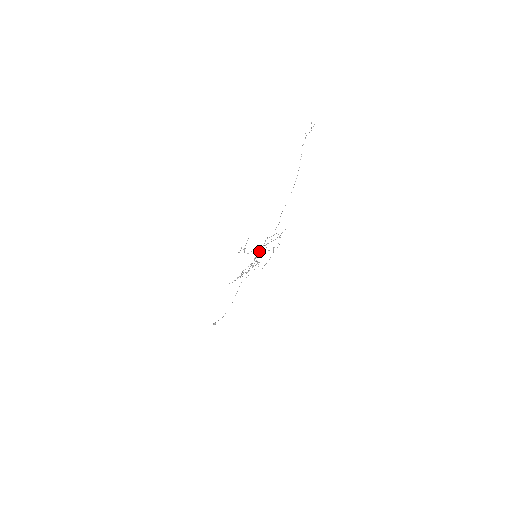
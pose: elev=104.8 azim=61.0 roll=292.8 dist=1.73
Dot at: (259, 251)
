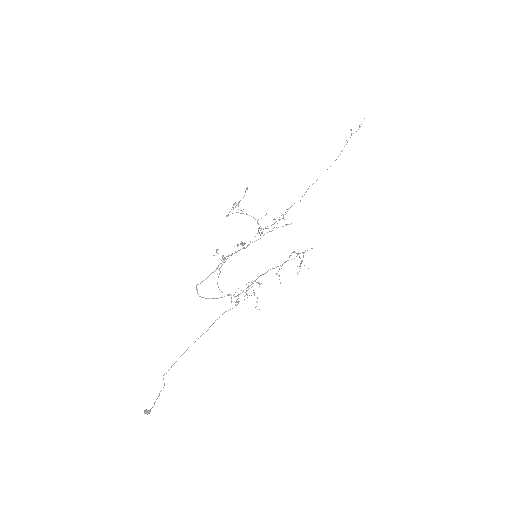
Dot at: occluded
